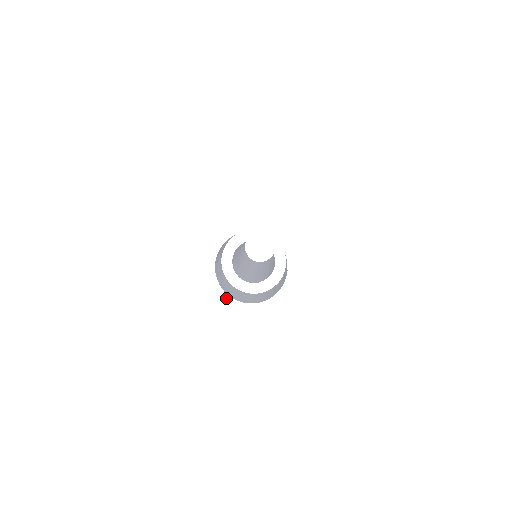
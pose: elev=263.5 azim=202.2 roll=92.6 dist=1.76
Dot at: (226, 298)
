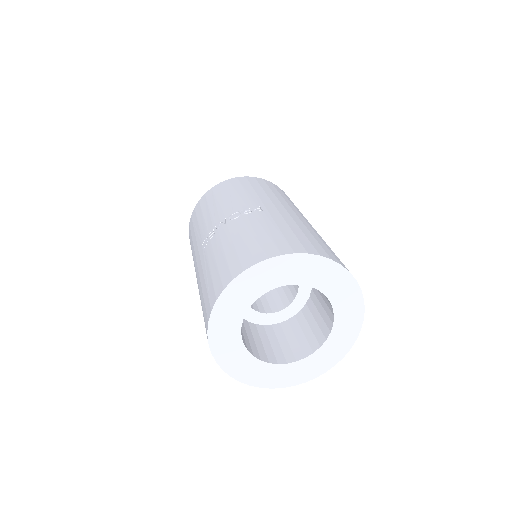
Dot at: (242, 350)
